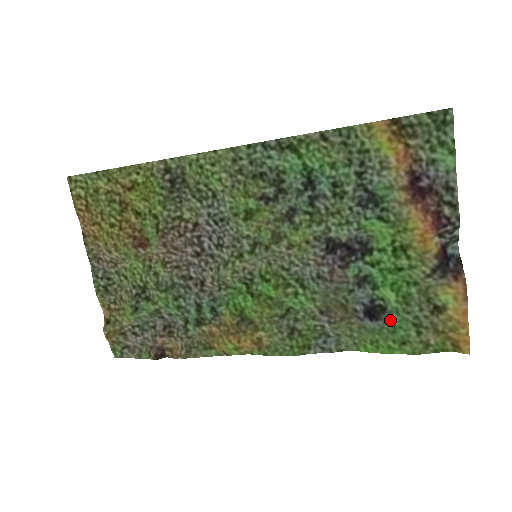
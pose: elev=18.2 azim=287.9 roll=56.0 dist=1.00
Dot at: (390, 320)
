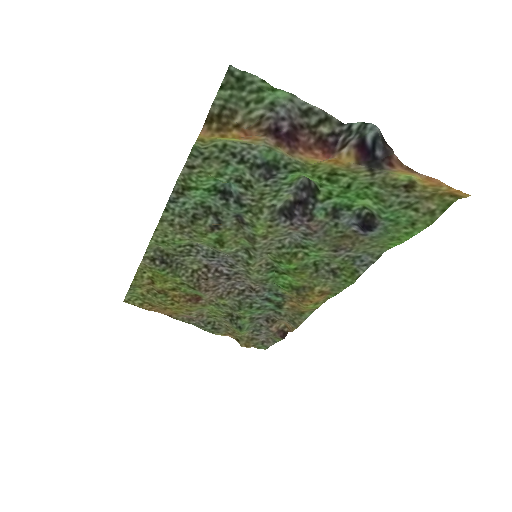
Dot at: (384, 220)
